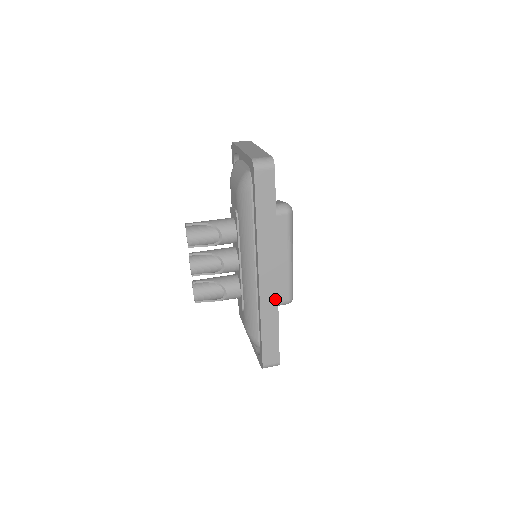
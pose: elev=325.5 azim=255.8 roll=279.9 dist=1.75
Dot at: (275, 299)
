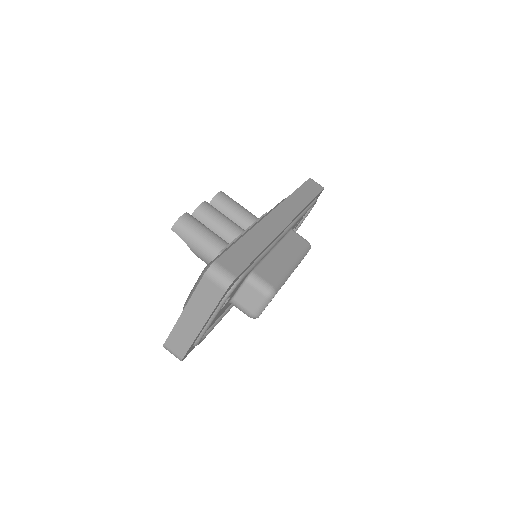
Dot at: occluded
